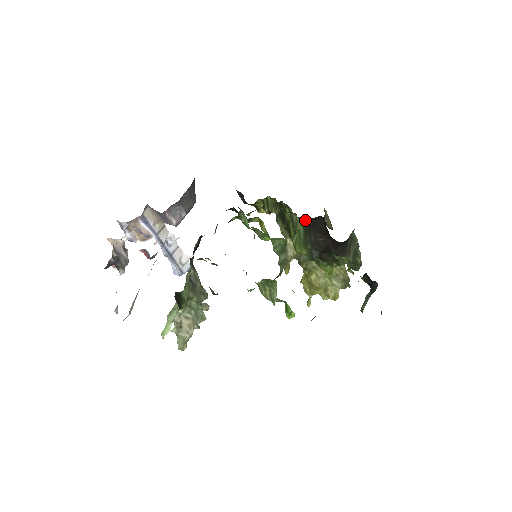
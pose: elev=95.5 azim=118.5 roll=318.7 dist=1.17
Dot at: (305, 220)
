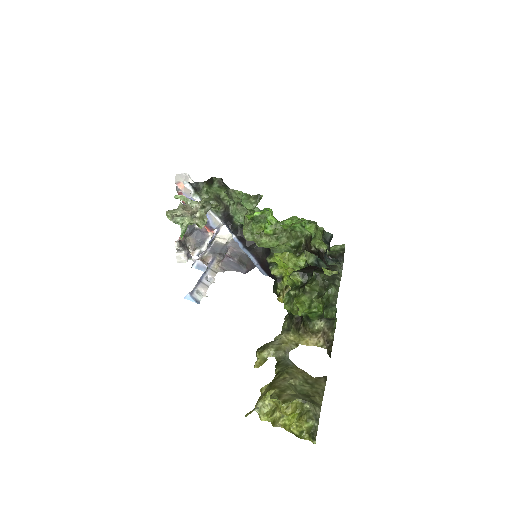
Dot at: (307, 263)
